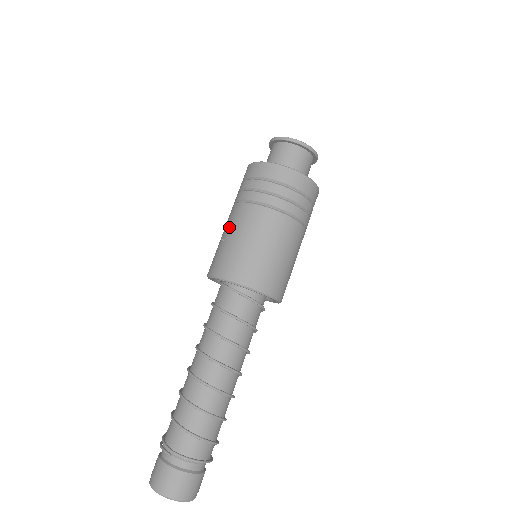
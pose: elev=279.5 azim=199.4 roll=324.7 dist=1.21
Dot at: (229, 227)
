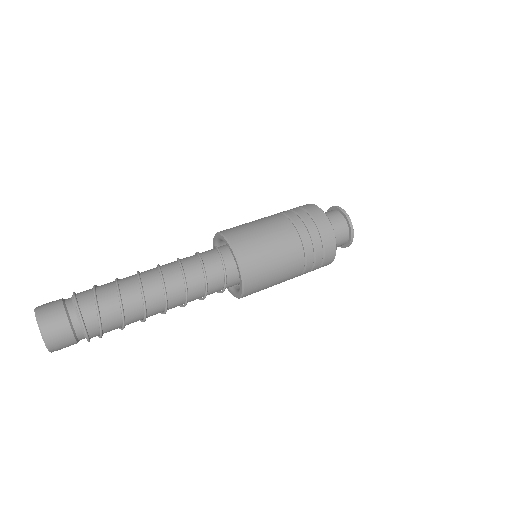
Dot at: occluded
